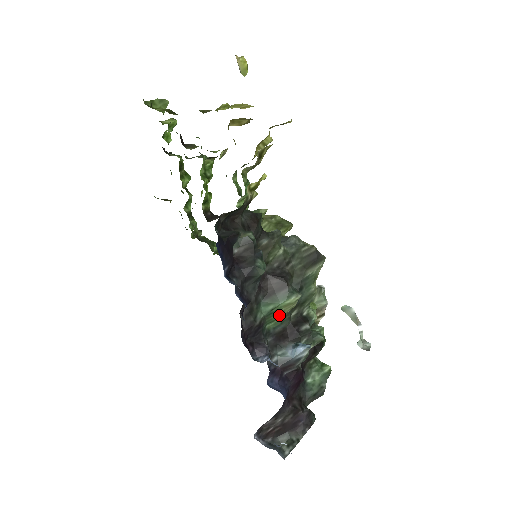
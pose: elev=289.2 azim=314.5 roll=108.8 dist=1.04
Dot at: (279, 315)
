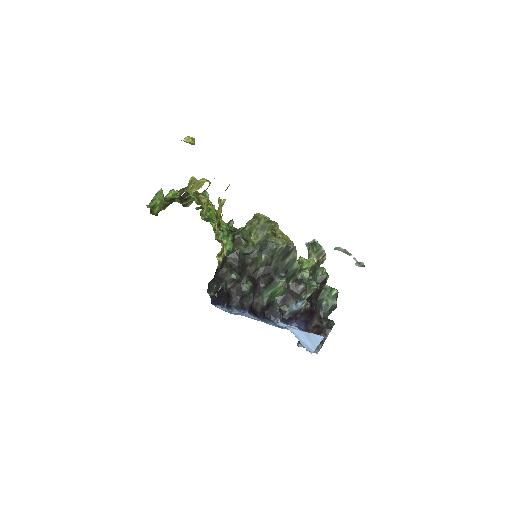
Dot at: (278, 292)
